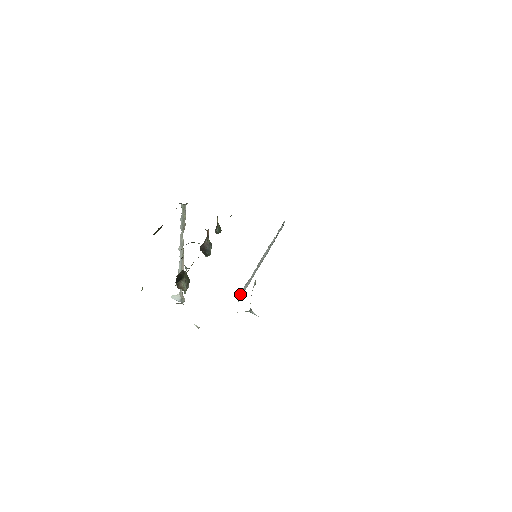
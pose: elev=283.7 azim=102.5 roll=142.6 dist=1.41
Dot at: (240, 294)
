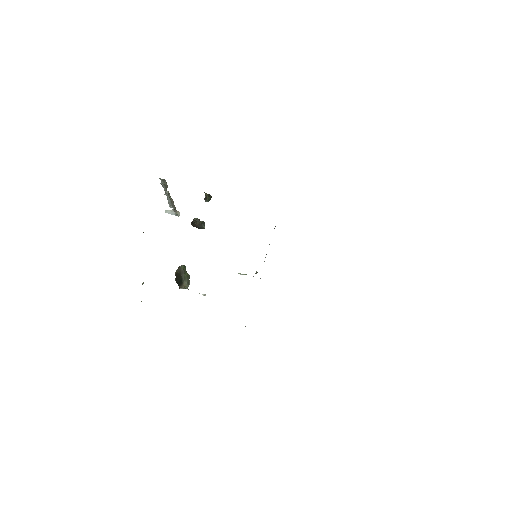
Dot at: occluded
